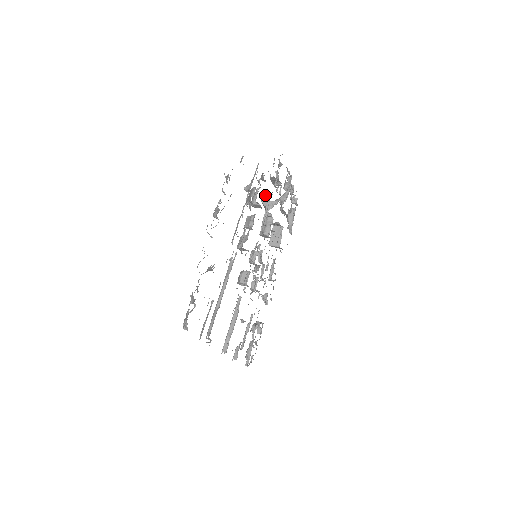
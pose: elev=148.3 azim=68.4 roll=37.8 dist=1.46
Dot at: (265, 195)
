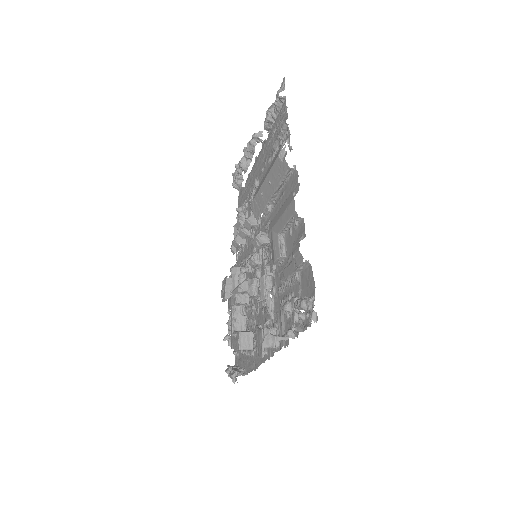
Dot at: occluded
